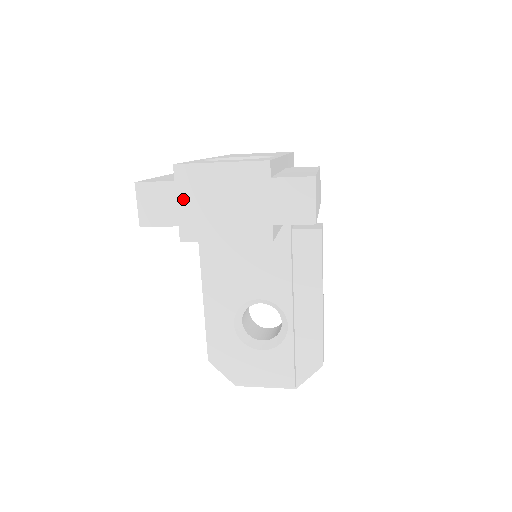
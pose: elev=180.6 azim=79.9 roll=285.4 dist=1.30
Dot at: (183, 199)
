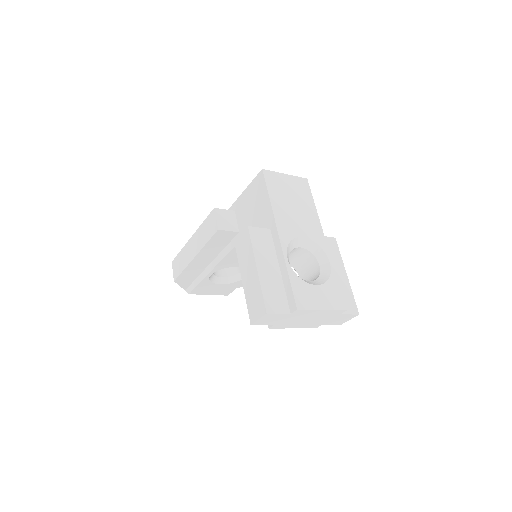
Dot at: (288, 318)
